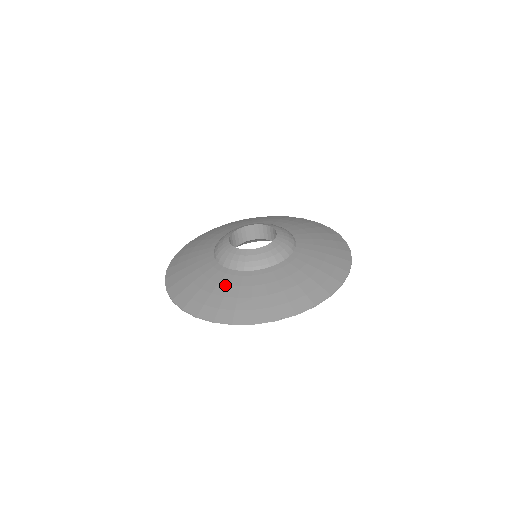
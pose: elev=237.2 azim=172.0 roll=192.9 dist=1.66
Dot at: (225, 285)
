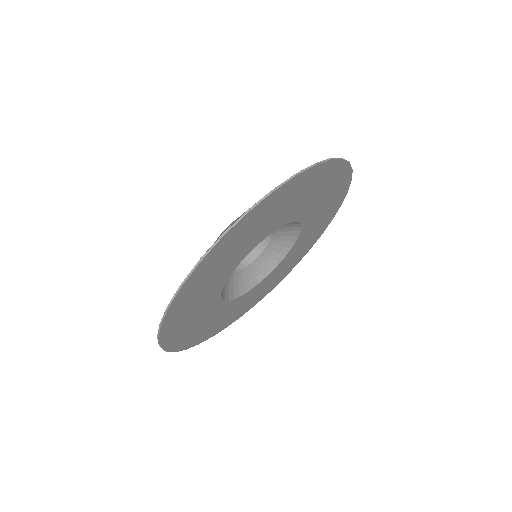
Dot at: occluded
